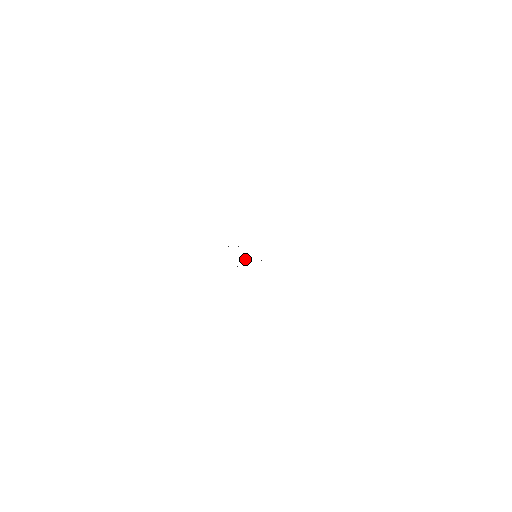
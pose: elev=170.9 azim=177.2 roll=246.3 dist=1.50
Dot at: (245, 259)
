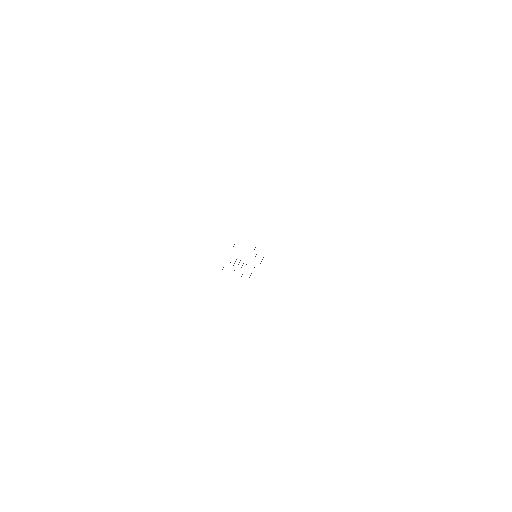
Dot at: (243, 263)
